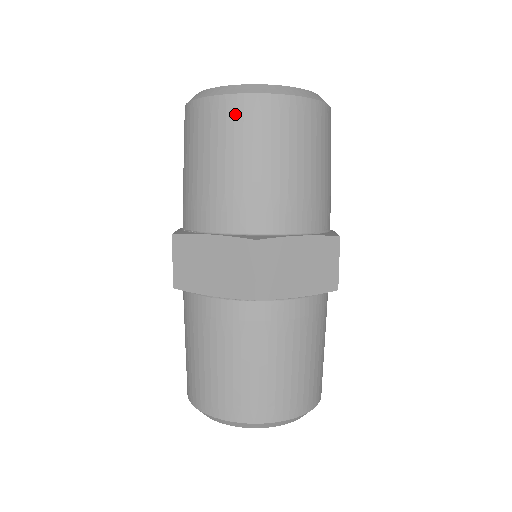
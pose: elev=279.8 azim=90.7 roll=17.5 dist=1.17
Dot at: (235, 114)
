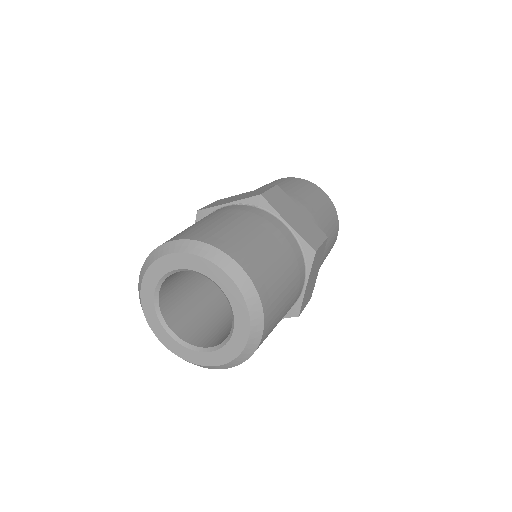
Dot at: (288, 179)
